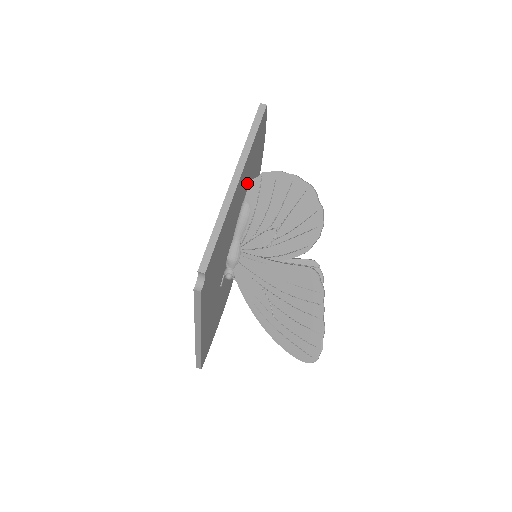
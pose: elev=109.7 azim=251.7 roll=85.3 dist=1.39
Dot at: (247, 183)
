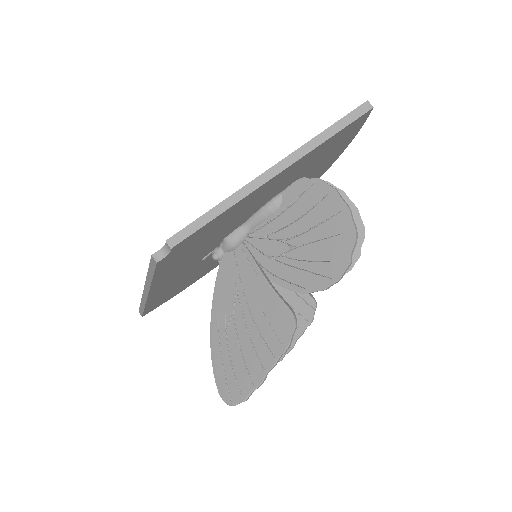
Dot at: (295, 177)
